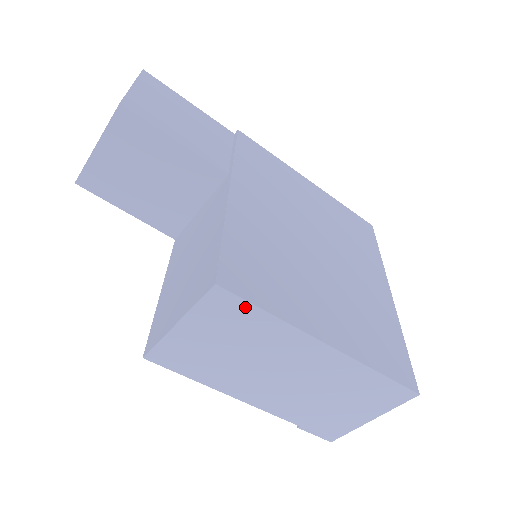
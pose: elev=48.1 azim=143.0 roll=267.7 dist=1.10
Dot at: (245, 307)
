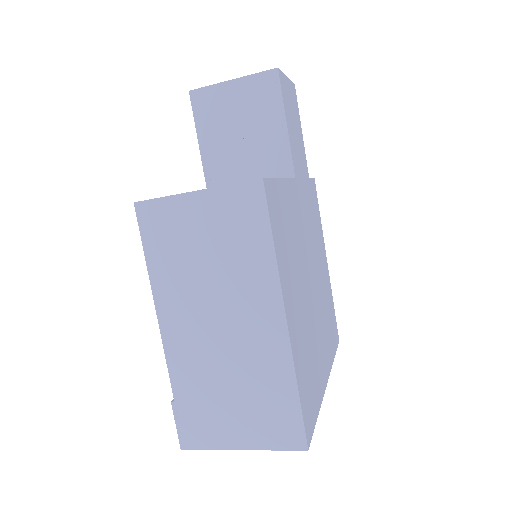
Dot at: (262, 220)
